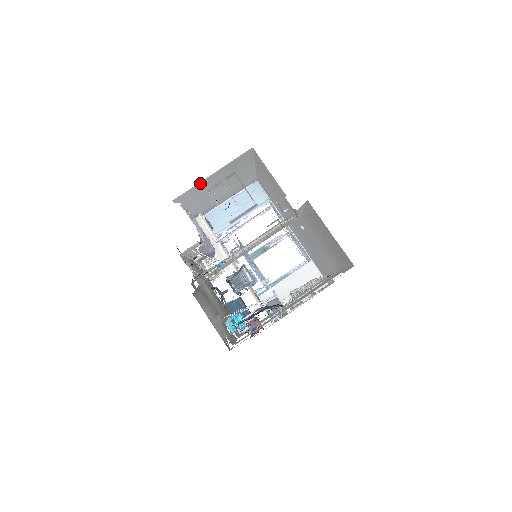
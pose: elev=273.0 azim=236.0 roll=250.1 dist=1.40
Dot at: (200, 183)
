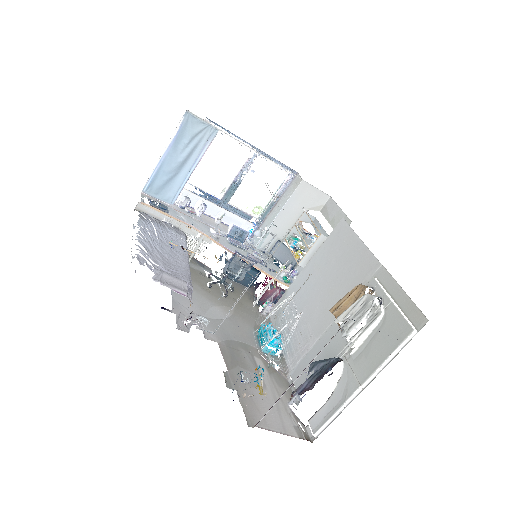
Dot at: occluded
